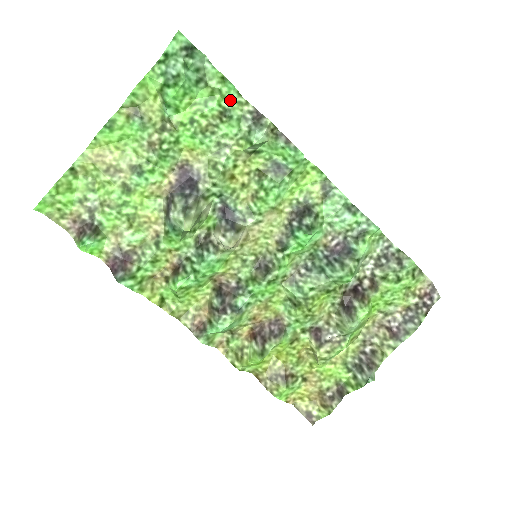
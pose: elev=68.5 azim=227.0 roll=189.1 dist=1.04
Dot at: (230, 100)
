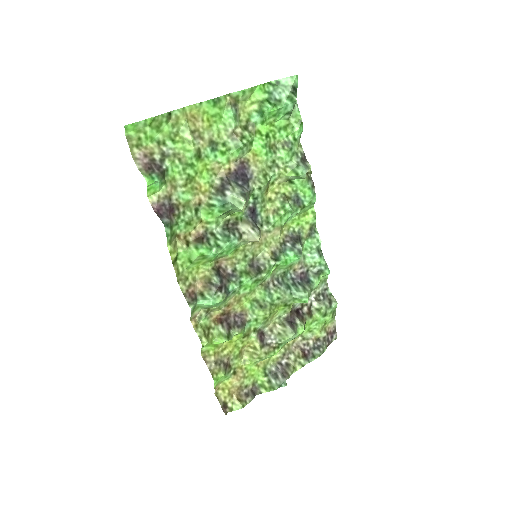
Dot at: (296, 138)
